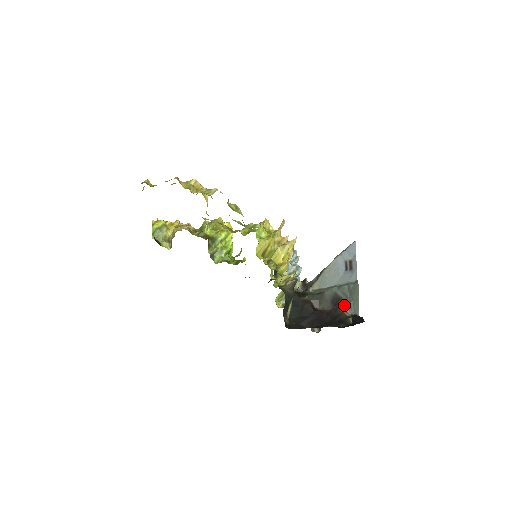
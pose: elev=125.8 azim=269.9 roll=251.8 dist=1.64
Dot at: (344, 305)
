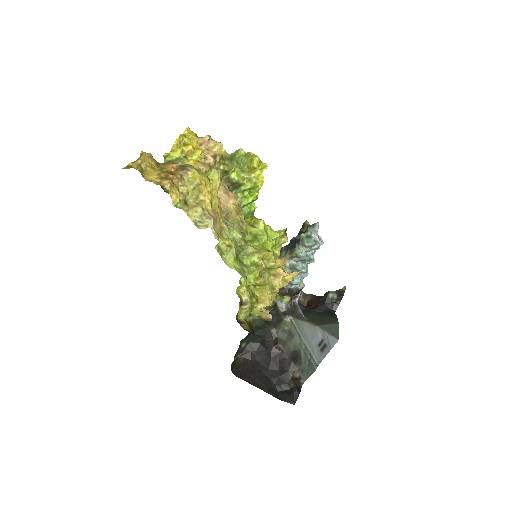
Dot at: (299, 366)
